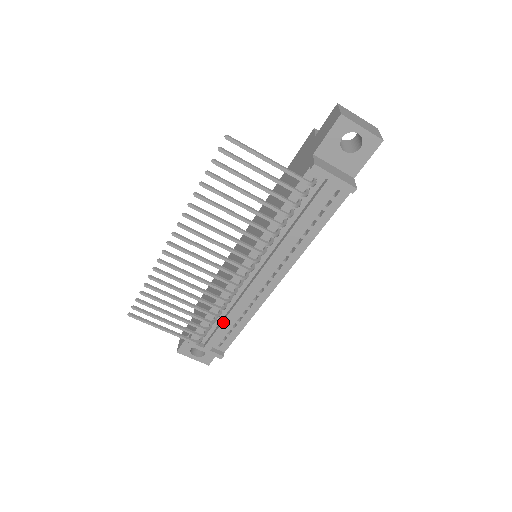
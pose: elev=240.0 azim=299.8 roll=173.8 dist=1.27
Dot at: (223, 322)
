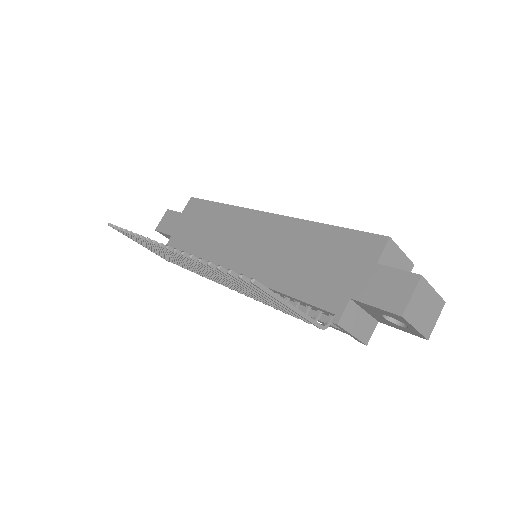
Dot at: occluded
